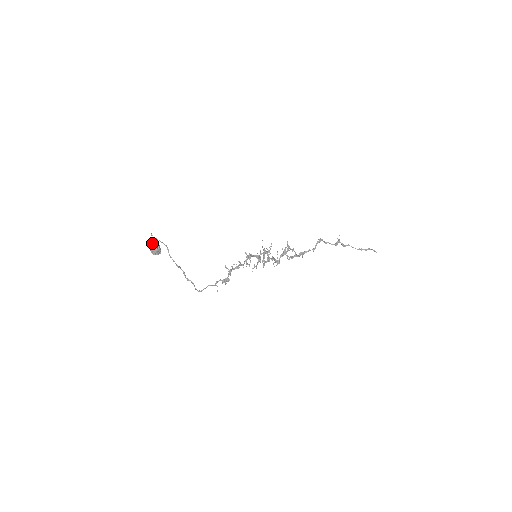
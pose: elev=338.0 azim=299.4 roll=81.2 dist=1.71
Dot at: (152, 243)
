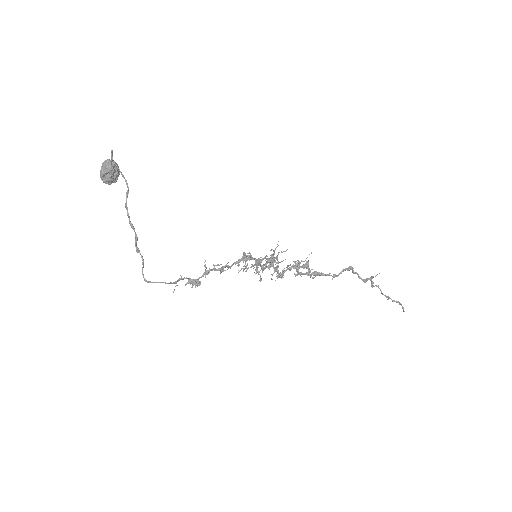
Dot at: (107, 164)
